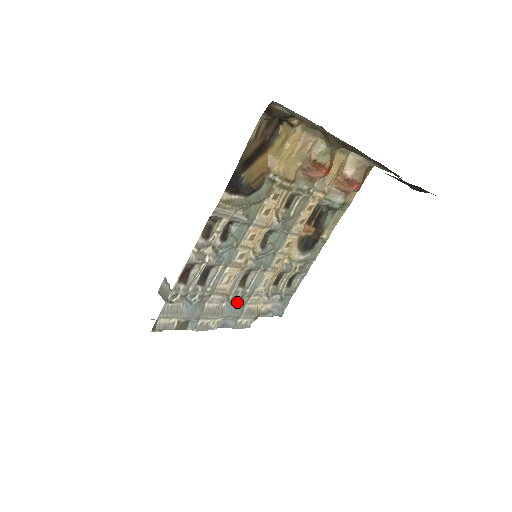
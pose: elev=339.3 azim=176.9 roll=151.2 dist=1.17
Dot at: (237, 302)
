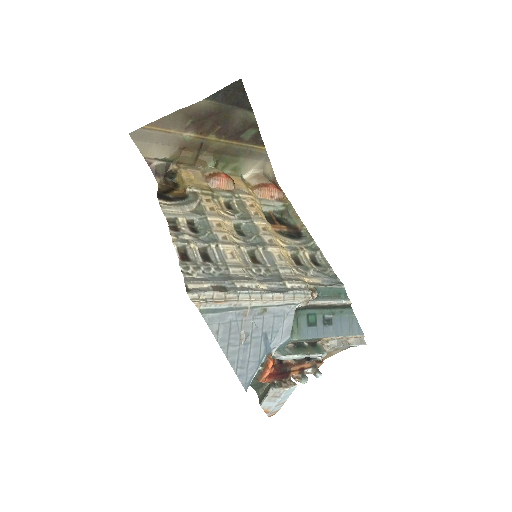
Dot at: (268, 275)
